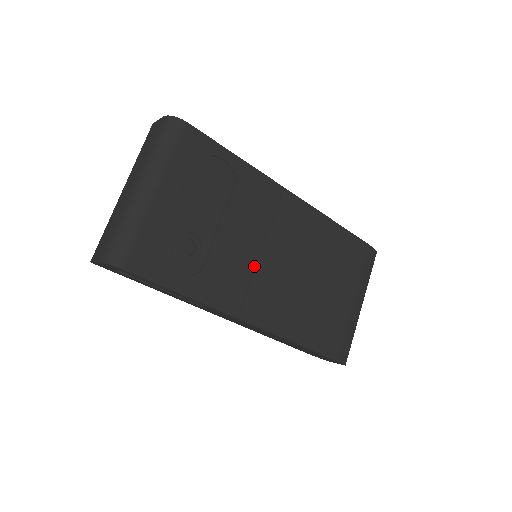
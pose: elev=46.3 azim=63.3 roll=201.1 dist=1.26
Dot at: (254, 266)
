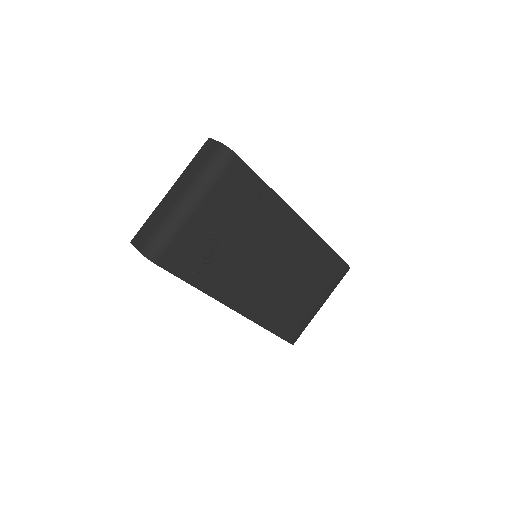
Dot at: (252, 271)
